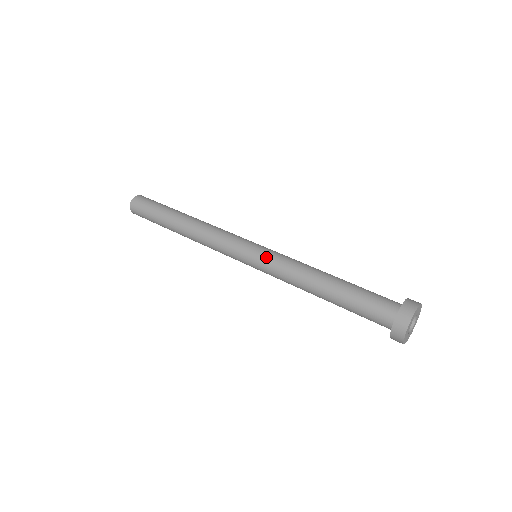
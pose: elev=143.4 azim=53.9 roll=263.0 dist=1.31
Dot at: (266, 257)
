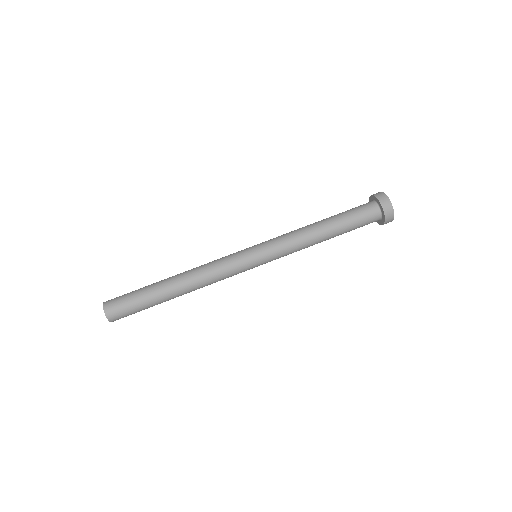
Dot at: occluded
